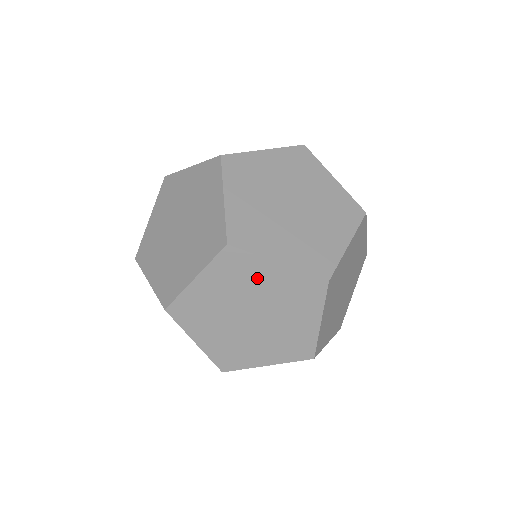
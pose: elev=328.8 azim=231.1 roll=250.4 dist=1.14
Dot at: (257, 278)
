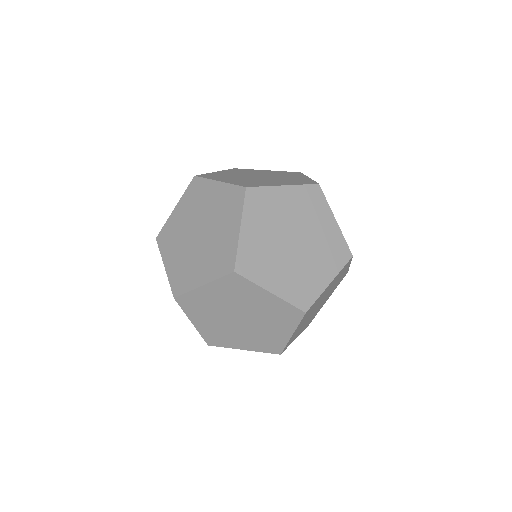
Dot at: (278, 205)
